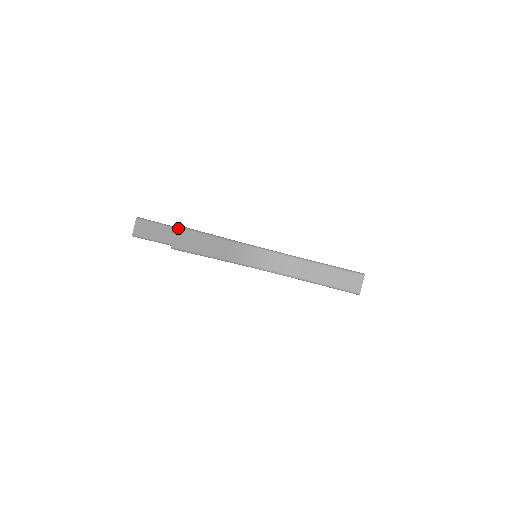
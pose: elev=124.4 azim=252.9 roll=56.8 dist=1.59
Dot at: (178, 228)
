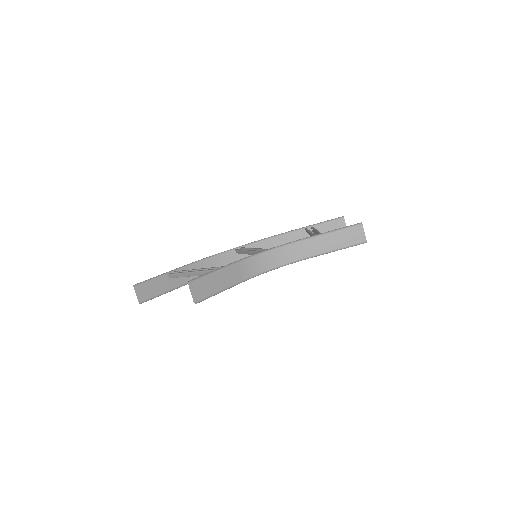
Dot at: (191, 284)
